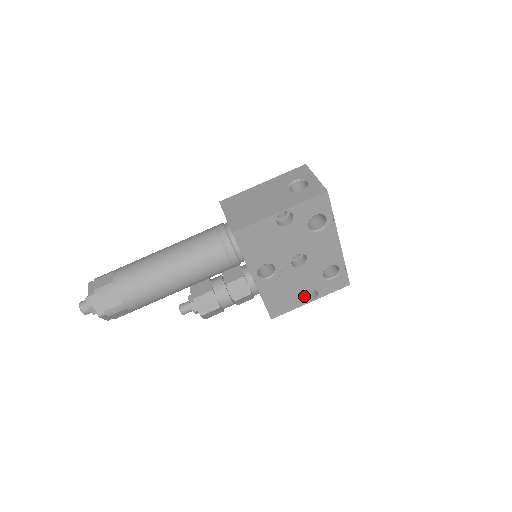
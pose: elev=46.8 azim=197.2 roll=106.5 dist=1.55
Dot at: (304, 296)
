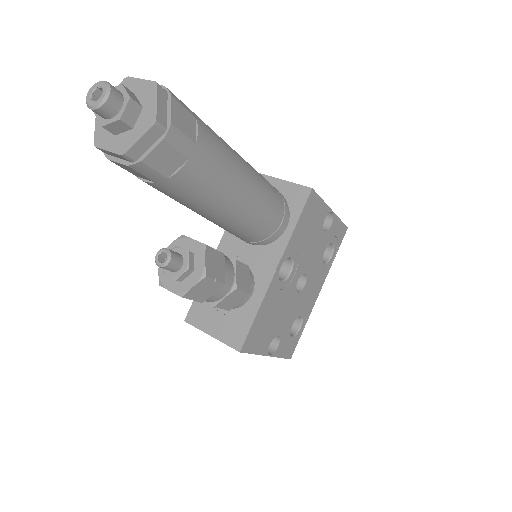
Dot at: occluded
